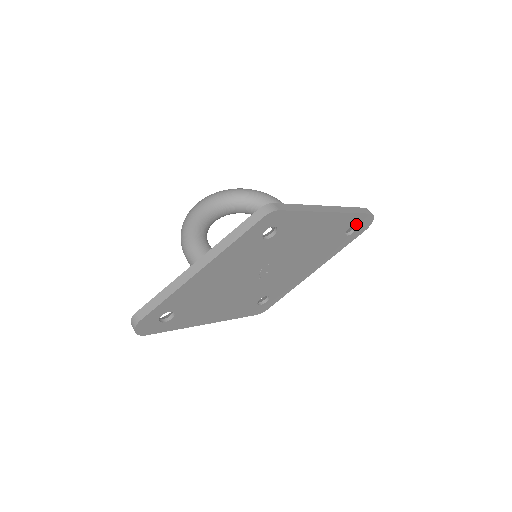
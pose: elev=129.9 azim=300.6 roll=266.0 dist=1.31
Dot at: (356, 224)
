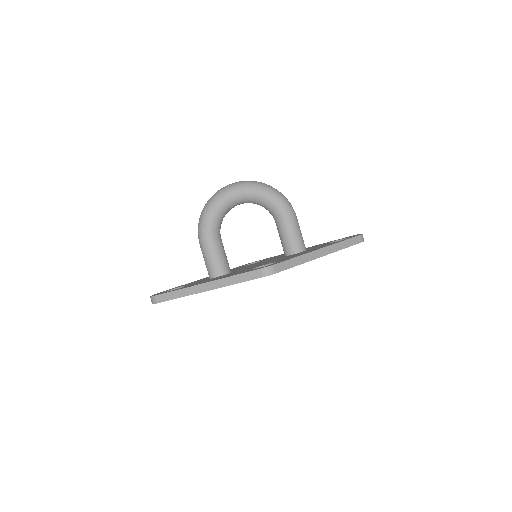
Dot at: occluded
